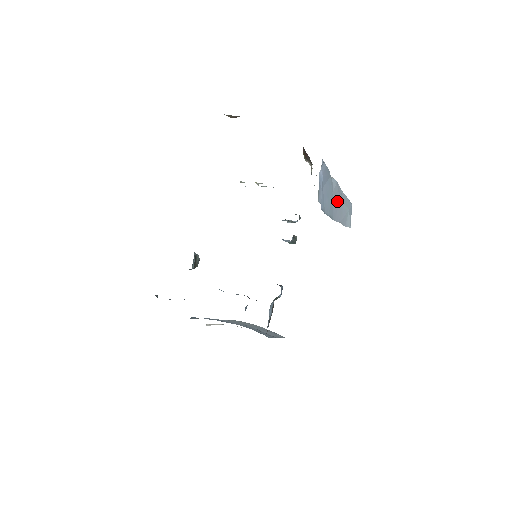
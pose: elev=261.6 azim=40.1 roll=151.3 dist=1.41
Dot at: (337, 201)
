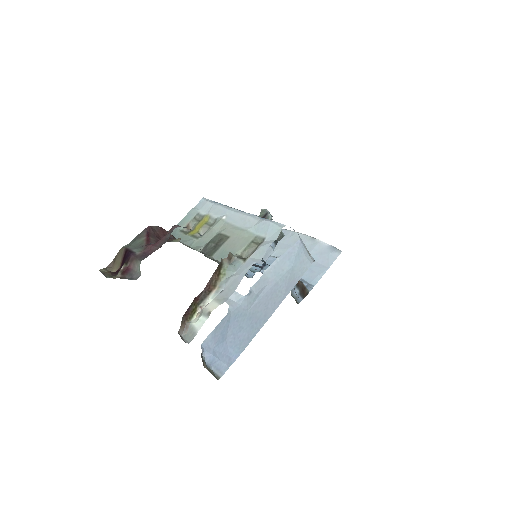
Dot at: (262, 300)
